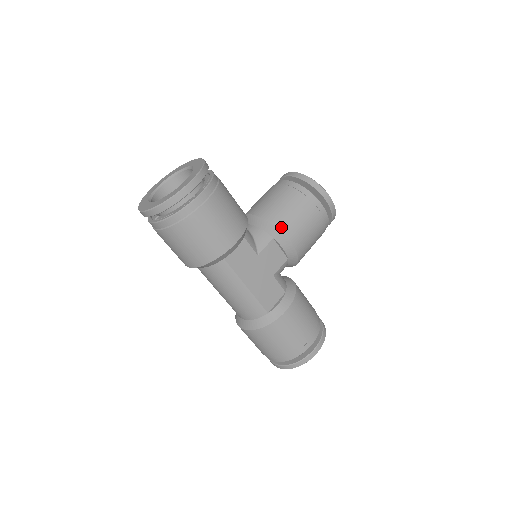
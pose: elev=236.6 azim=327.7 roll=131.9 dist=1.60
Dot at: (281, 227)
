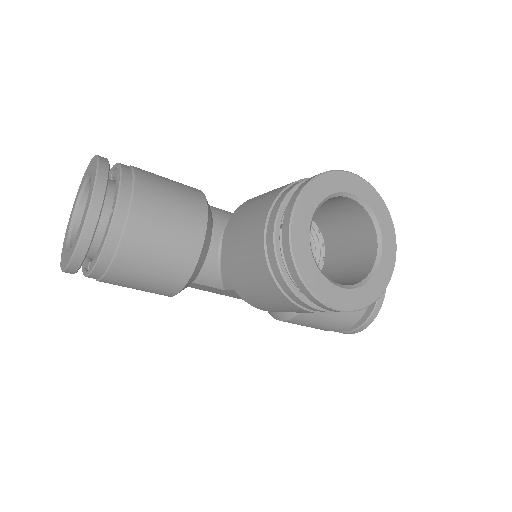
Dot at: (242, 296)
